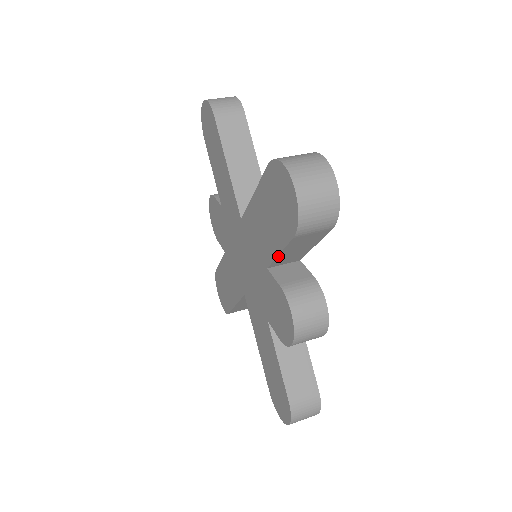
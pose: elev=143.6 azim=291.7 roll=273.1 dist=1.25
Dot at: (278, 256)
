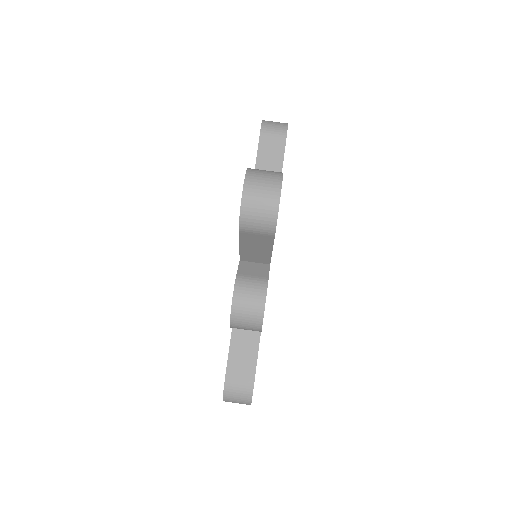
Dot at: (240, 249)
